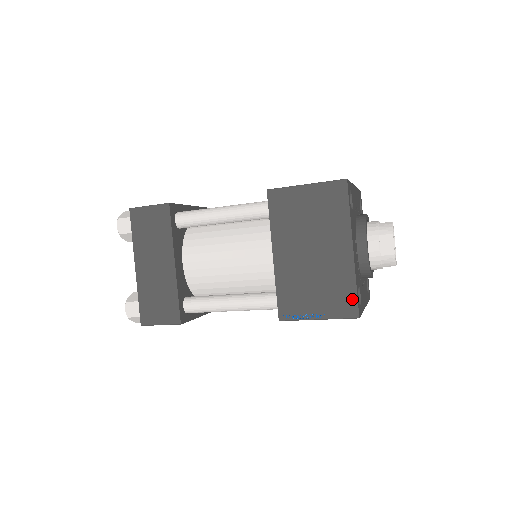
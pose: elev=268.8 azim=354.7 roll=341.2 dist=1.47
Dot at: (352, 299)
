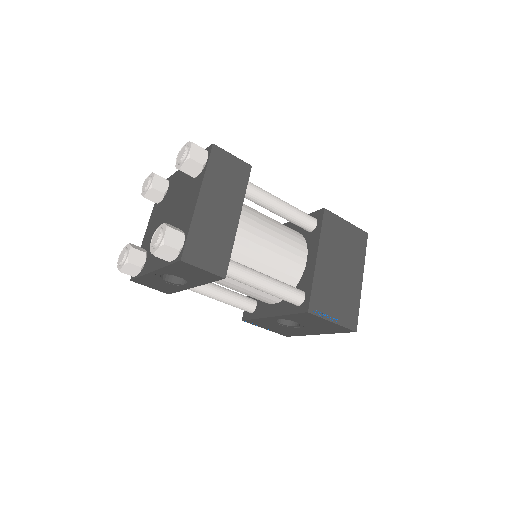
Dot at: (356, 316)
